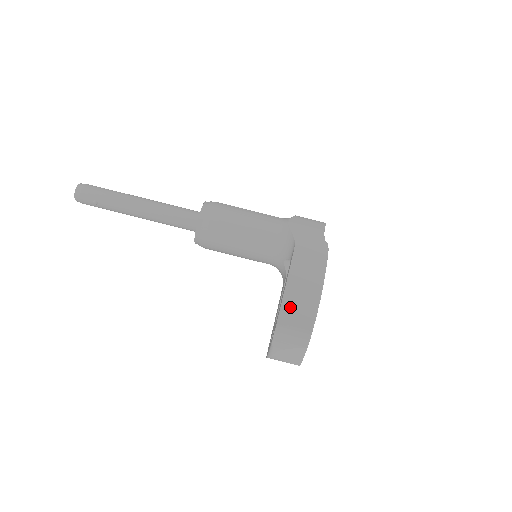
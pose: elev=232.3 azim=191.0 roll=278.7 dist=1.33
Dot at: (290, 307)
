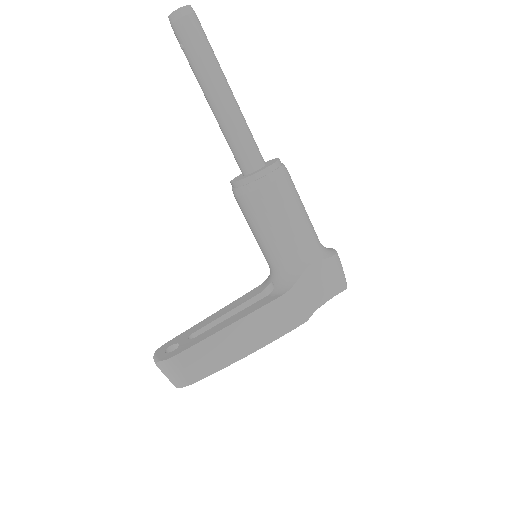
Dot at: (202, 351)
